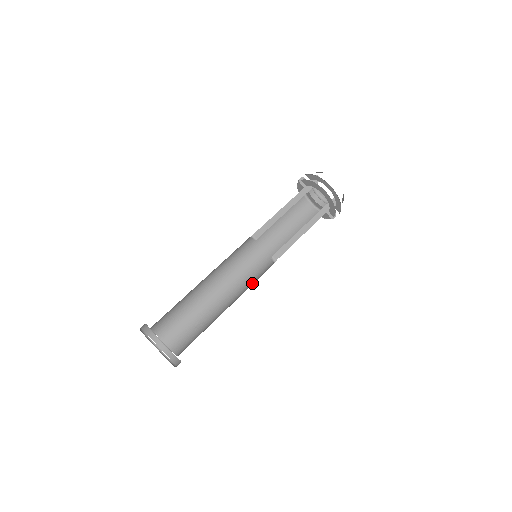
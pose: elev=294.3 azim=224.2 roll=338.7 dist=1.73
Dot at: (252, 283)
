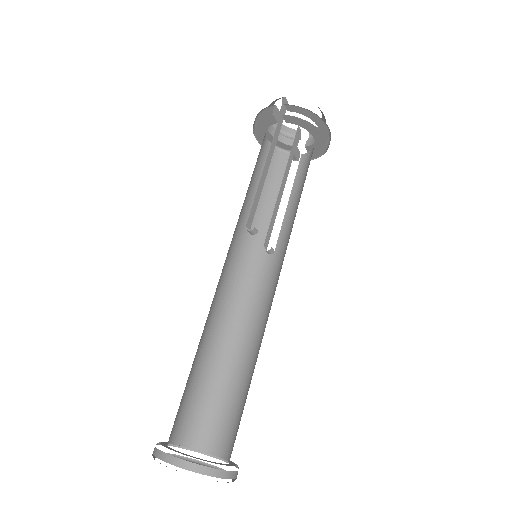
Dot at: (254, 295)
